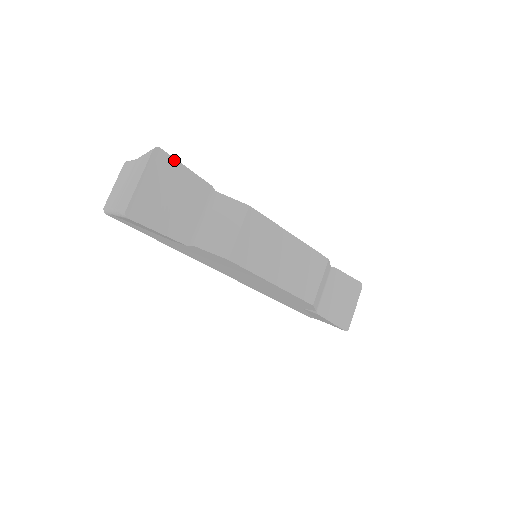
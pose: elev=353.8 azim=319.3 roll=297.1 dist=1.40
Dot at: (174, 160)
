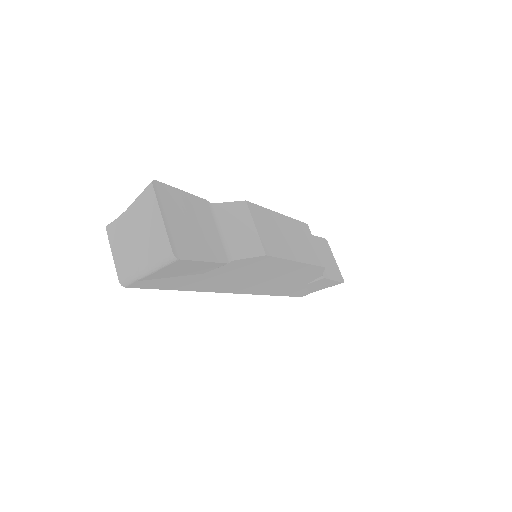
Dot at: (170, 188)
